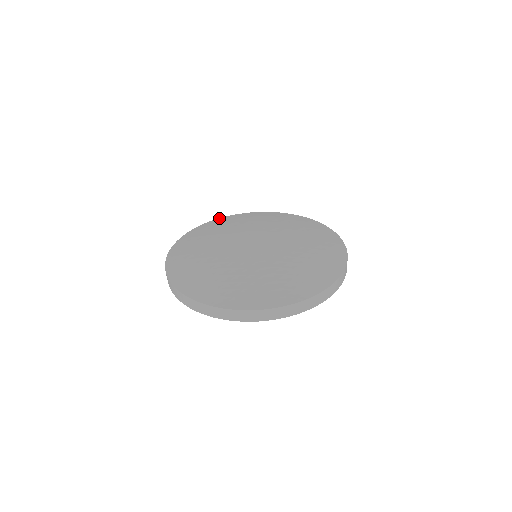
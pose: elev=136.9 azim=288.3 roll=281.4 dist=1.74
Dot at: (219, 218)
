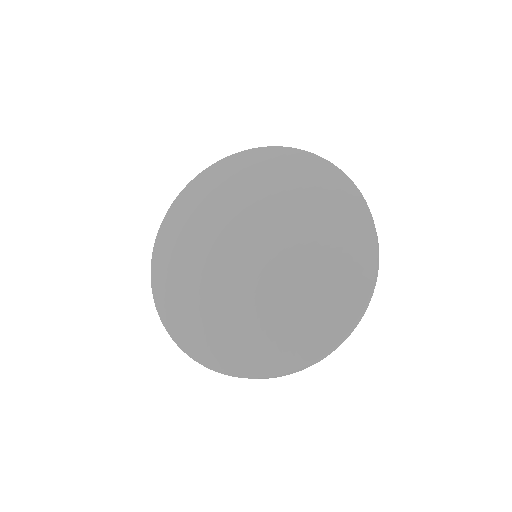
Dot at: (178, 196)
